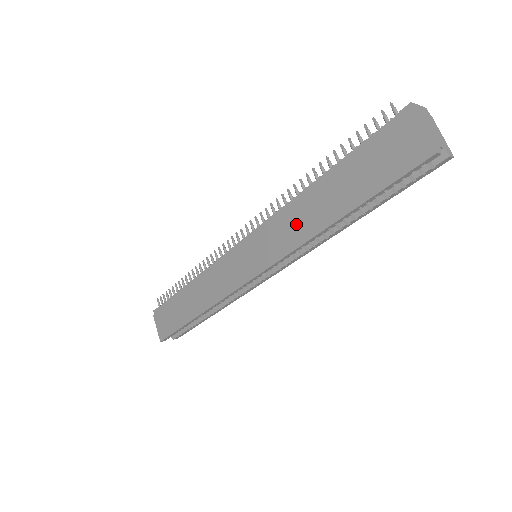
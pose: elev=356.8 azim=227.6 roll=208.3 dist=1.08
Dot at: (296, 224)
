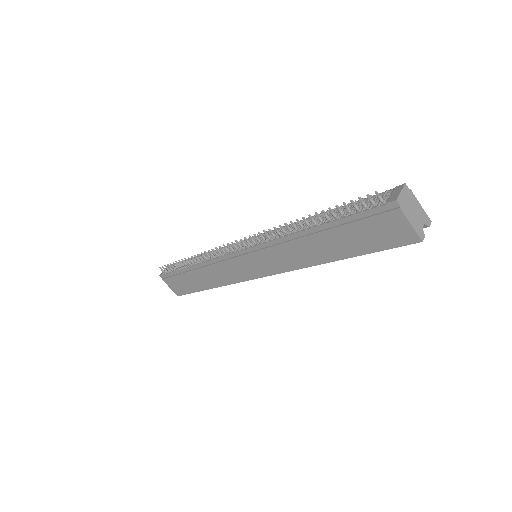
Dot at: (296, 254)
